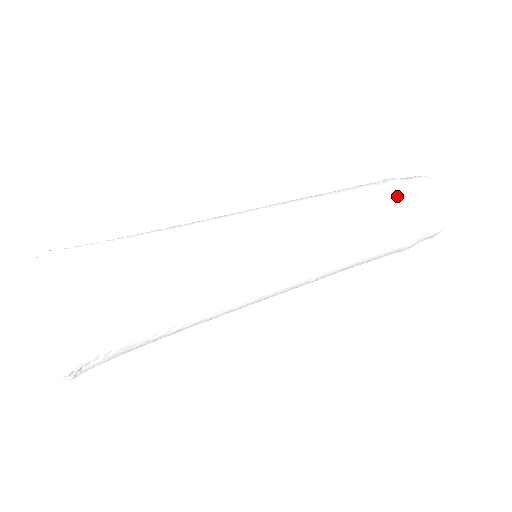
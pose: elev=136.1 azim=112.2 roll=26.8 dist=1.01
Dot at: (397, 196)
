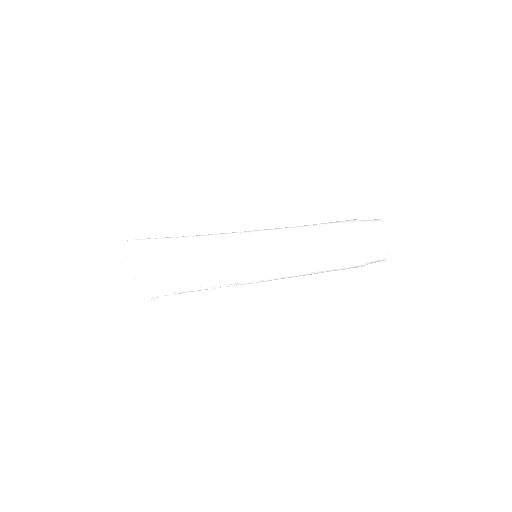
Dot at: (353, 253)
